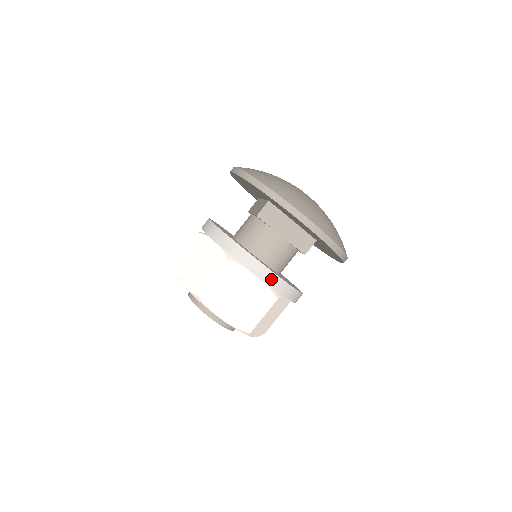
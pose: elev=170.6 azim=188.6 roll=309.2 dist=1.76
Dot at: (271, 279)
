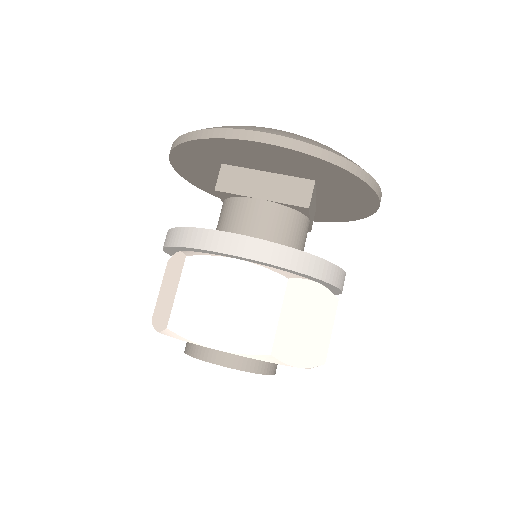
Dot at: (257, 250)
